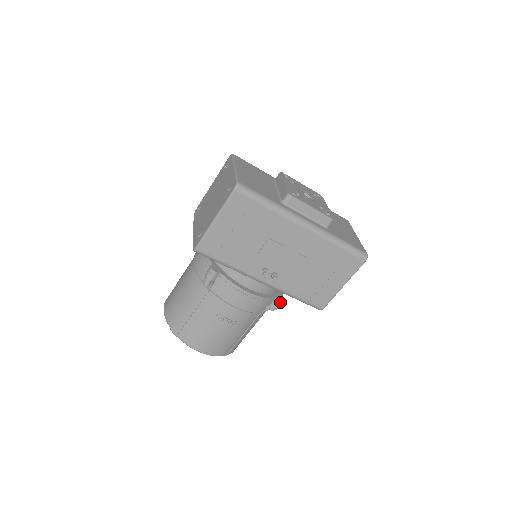
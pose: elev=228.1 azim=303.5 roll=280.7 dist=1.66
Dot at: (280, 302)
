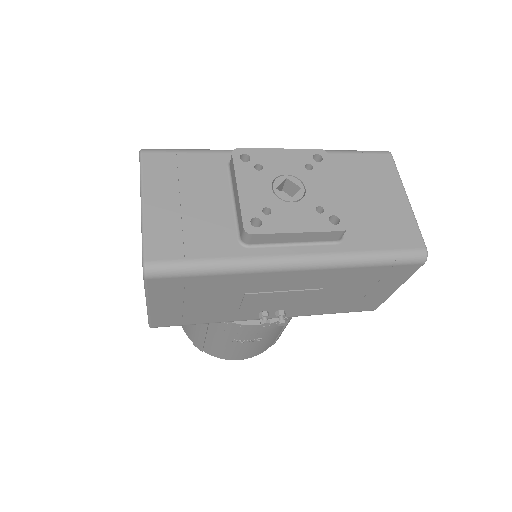
Dot at: occluded
